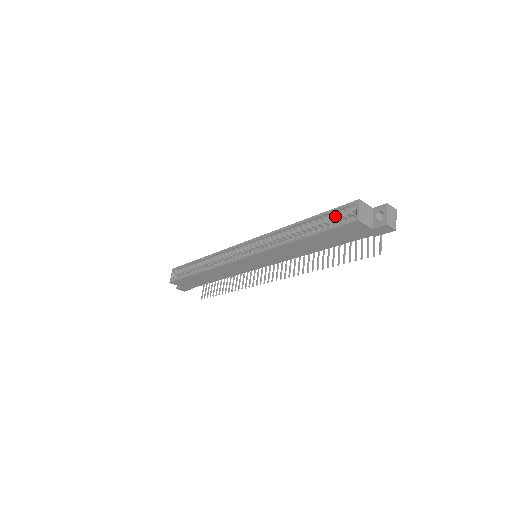
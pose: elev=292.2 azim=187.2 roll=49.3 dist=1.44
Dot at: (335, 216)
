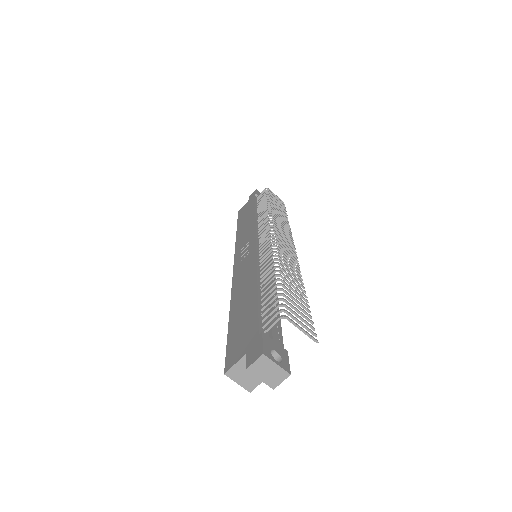
Dot at: occluded
